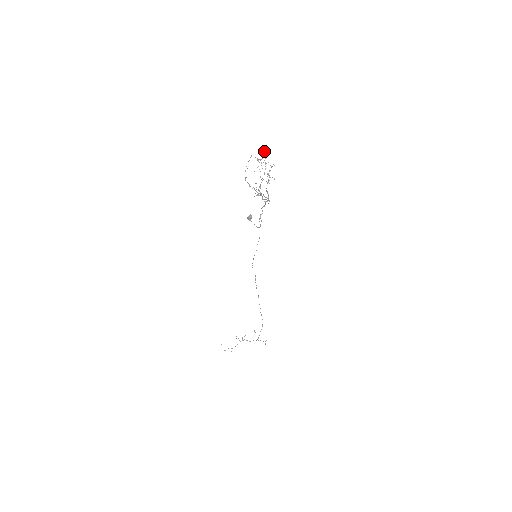
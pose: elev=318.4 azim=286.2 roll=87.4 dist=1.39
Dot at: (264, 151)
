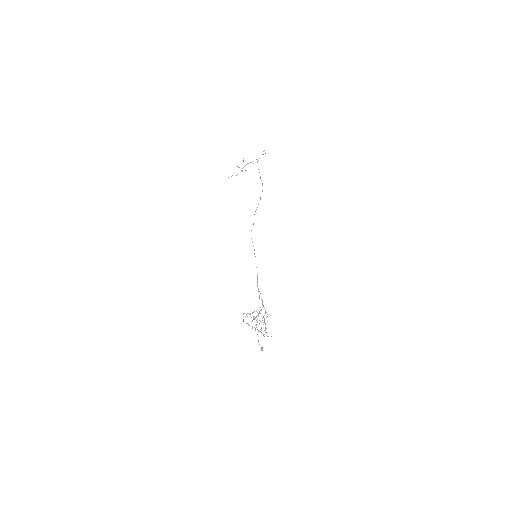
Dot at: occluded
